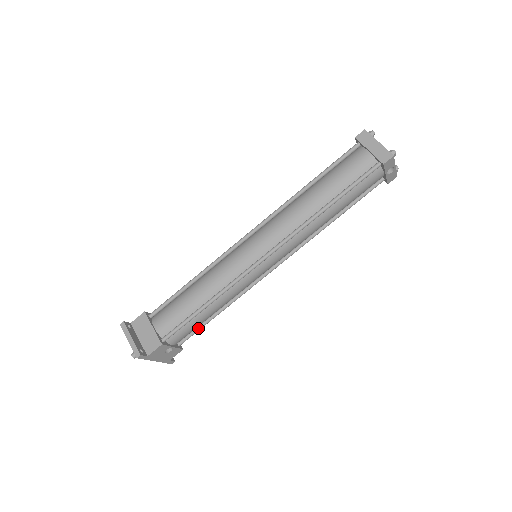
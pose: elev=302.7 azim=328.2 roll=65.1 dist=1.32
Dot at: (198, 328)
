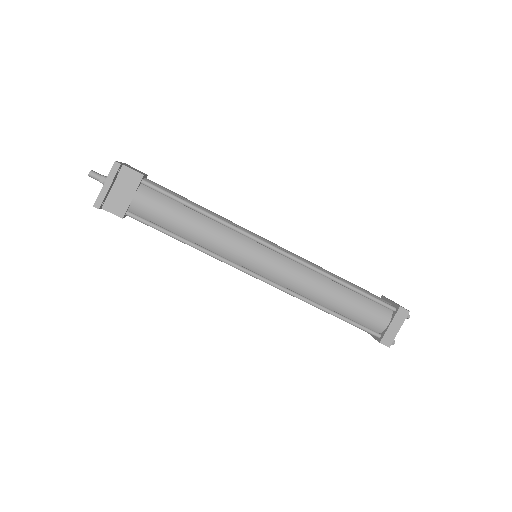
Dot at: occluded
